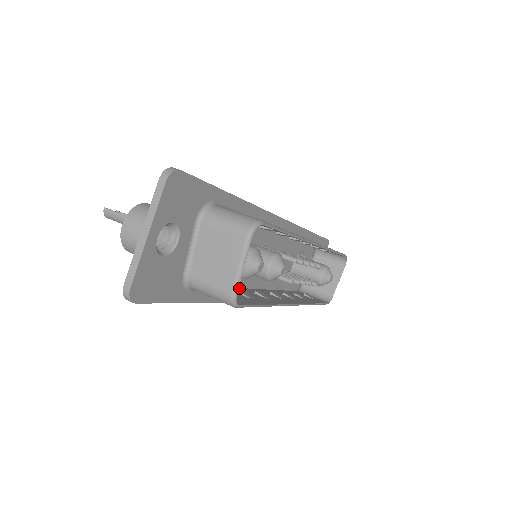
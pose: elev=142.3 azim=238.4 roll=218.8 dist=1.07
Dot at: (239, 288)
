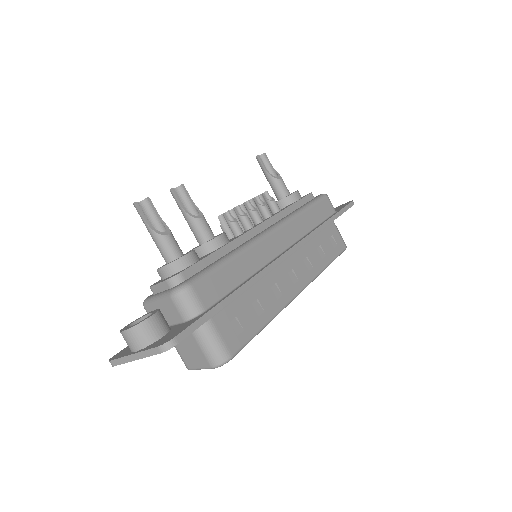
Dot at: occluded
